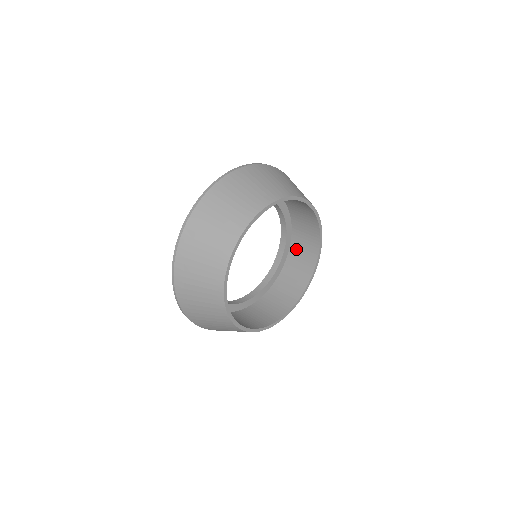
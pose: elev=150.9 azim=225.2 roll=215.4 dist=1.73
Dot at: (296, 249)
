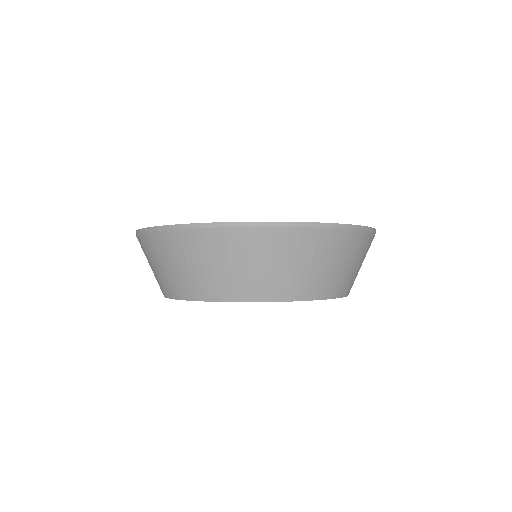
Dot at: occluded
